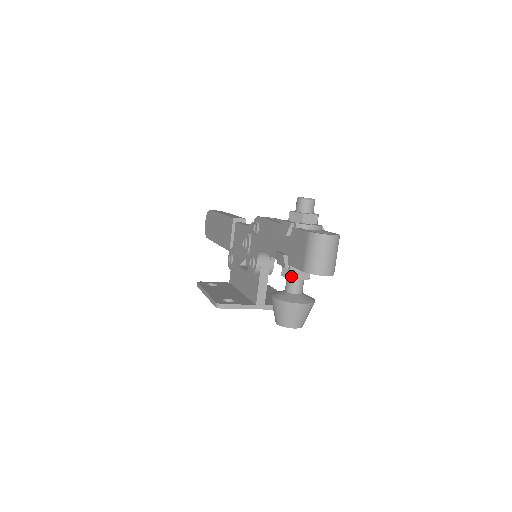
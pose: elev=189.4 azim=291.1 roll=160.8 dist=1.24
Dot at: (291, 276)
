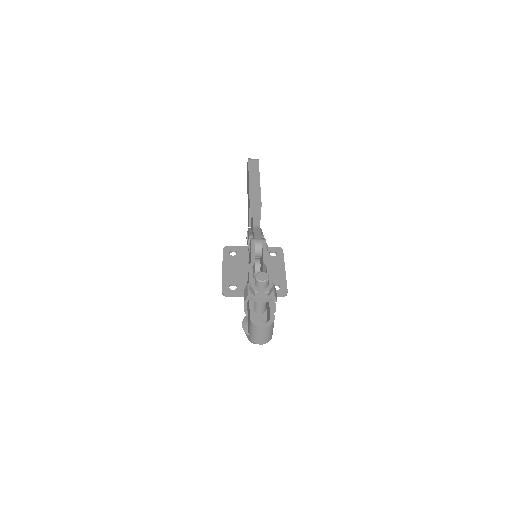
Dot at: occluded
